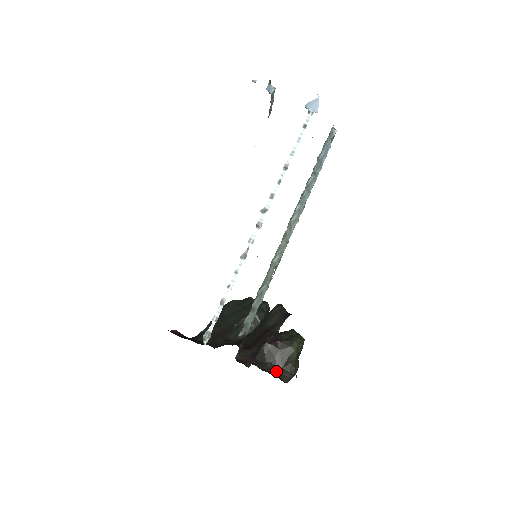
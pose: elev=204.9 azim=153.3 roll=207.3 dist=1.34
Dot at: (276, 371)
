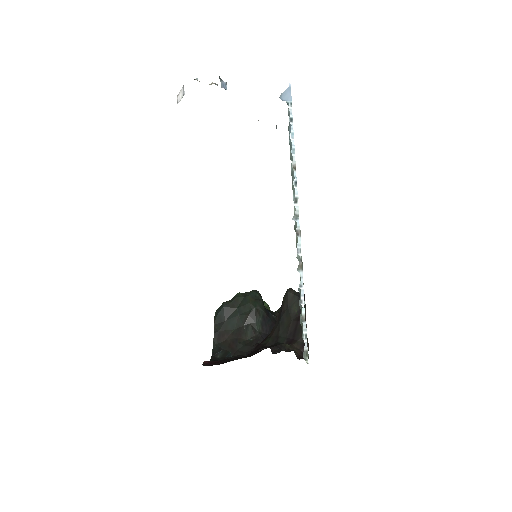
Dot at: occluded
